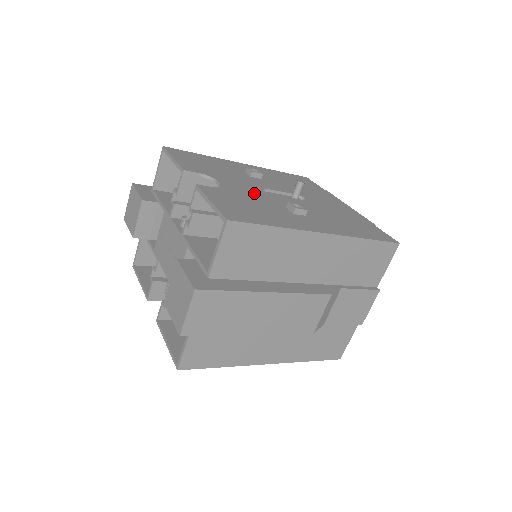
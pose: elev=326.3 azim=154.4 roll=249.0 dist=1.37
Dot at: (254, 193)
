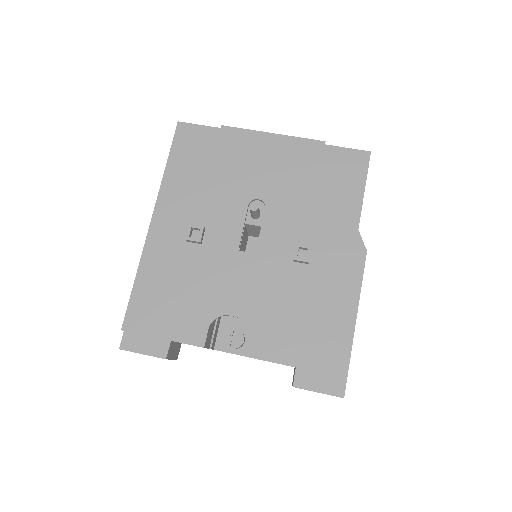
Dot at: (257, 282)
